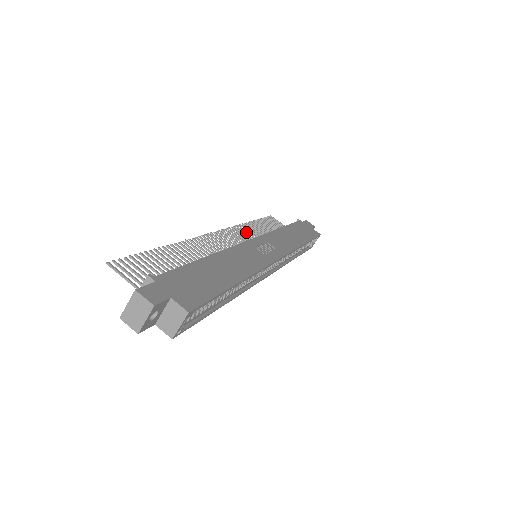
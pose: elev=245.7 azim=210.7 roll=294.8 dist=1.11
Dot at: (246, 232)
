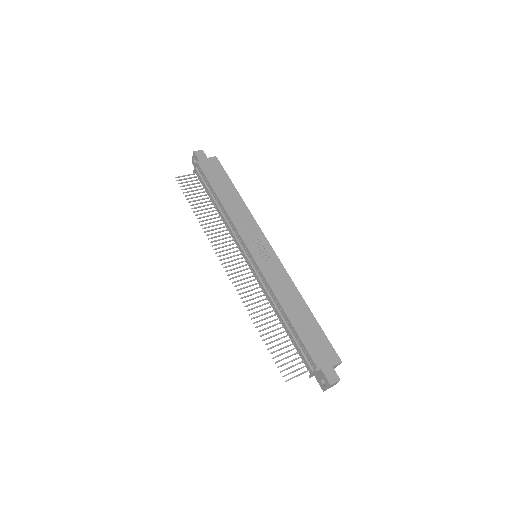
Dot at: occluded
